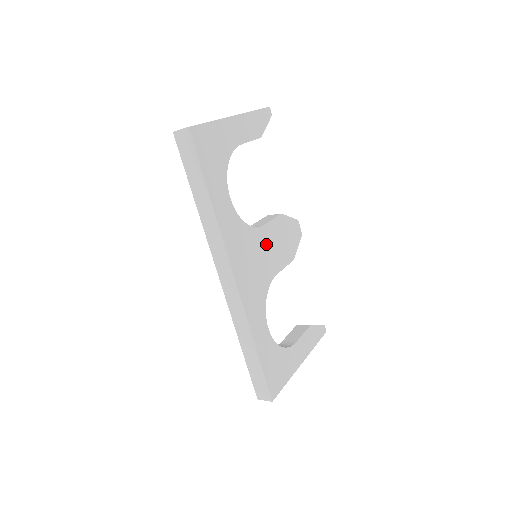
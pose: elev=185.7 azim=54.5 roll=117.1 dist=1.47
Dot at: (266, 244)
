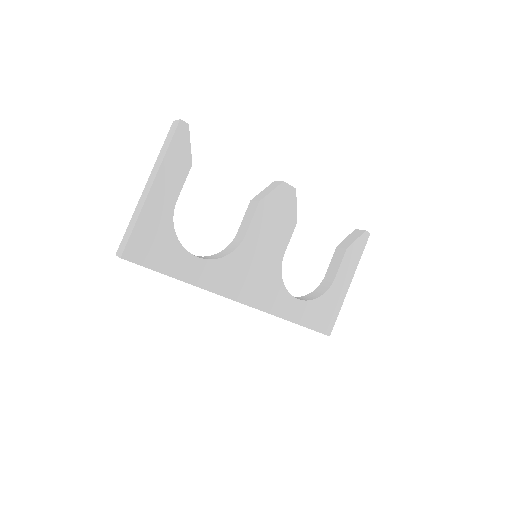
Dot at: (258, 245)
